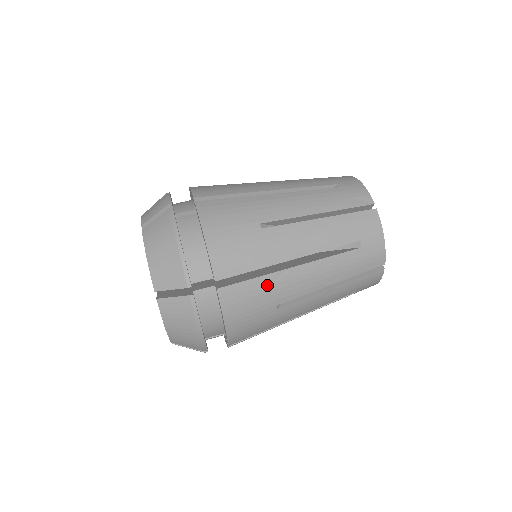
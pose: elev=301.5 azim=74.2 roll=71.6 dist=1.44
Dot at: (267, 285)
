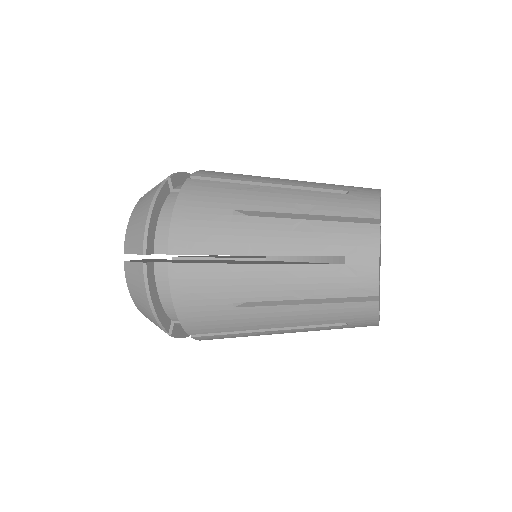
Dot at: (232, 189)
